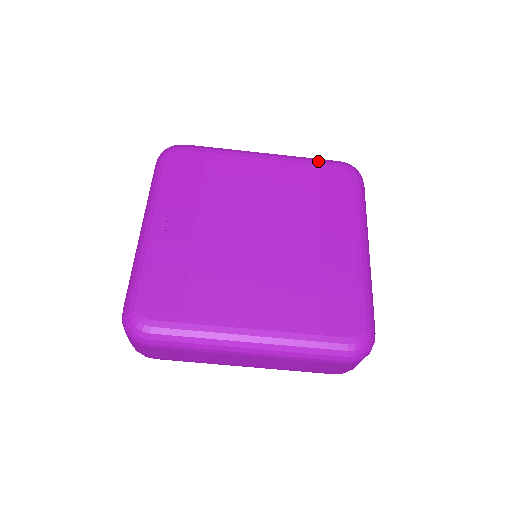
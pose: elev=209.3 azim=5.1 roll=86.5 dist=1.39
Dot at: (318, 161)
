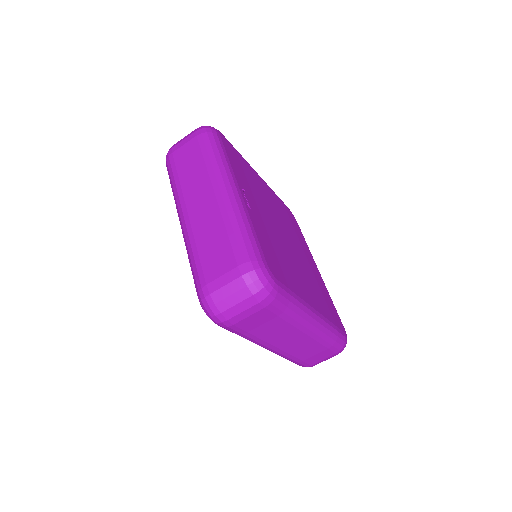
Dot at: occluded
